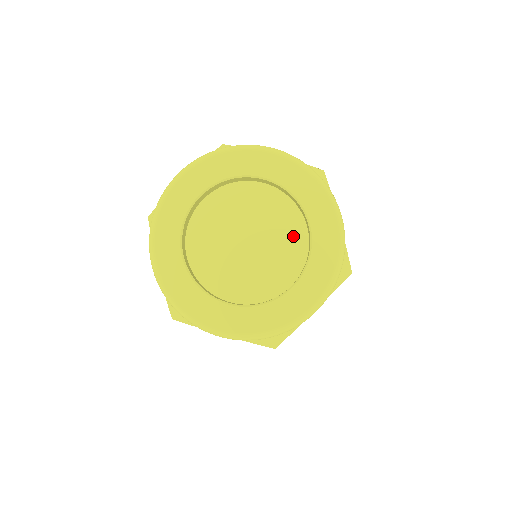
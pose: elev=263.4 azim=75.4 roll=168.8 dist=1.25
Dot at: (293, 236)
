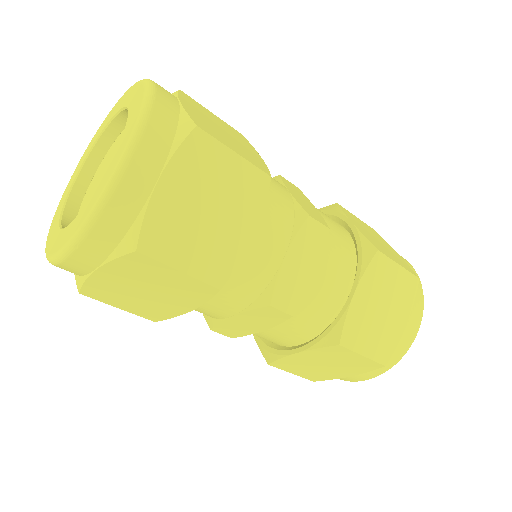
Dot at: occluded
